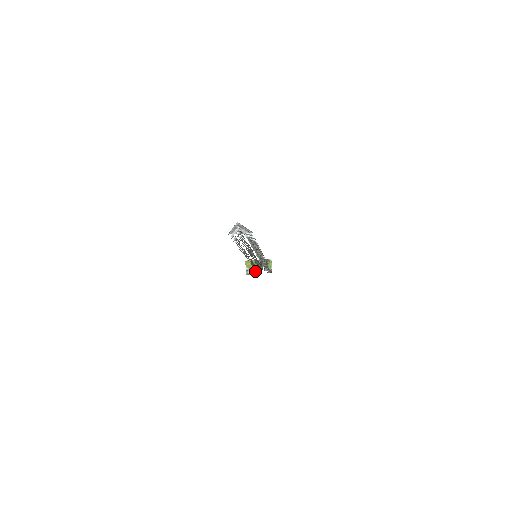
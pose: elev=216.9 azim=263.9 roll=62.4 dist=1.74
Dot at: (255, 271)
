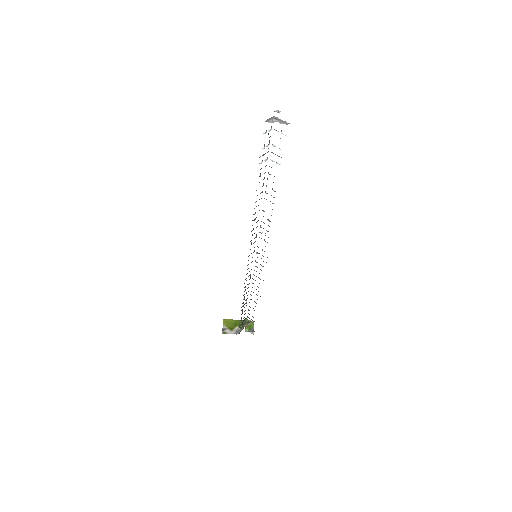
Dot at: (234, 330)
